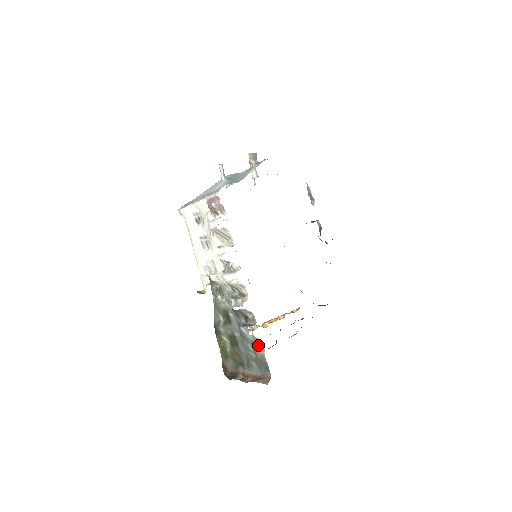
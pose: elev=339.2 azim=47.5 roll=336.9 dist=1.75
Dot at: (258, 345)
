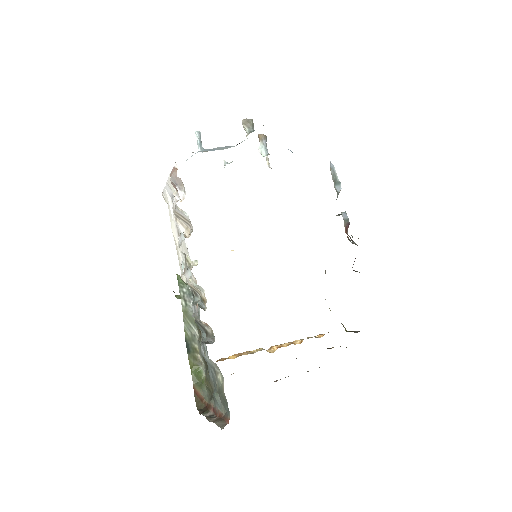
Dot at: (218, 372)
